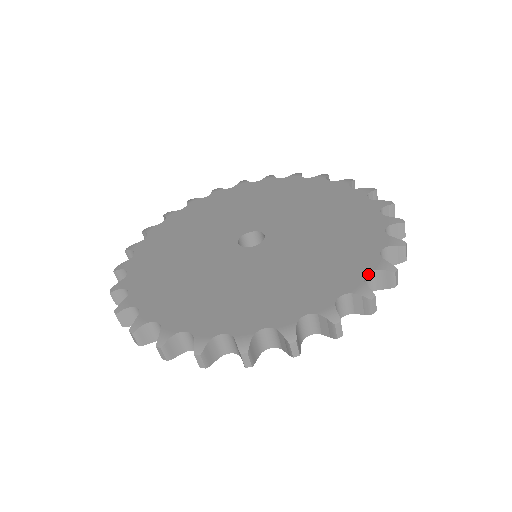
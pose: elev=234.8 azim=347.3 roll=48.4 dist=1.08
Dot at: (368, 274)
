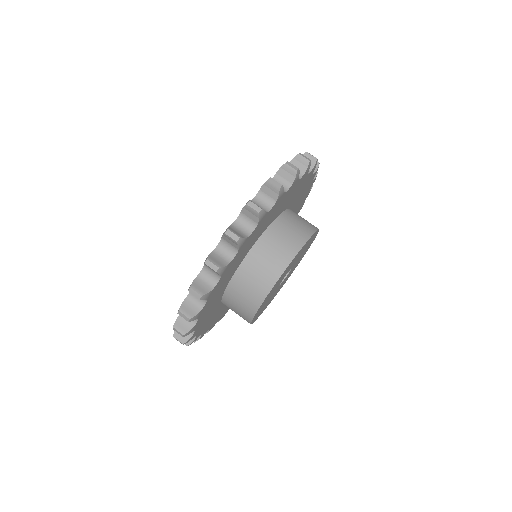
Dot at: occluded
